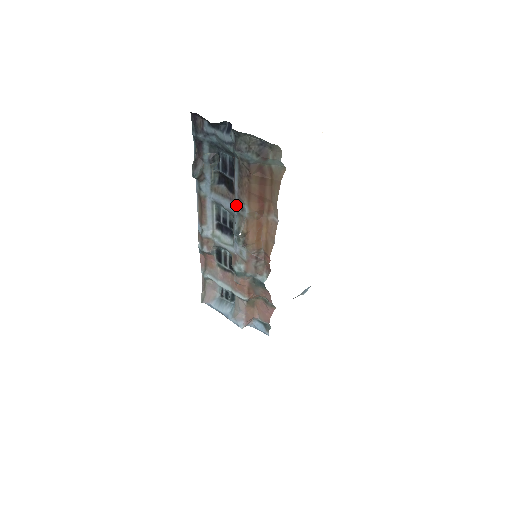
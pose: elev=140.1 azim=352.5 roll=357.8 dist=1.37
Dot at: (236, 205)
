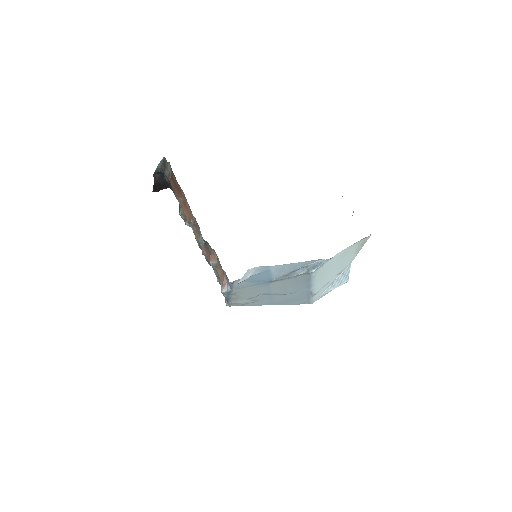
Dot at: occluded
